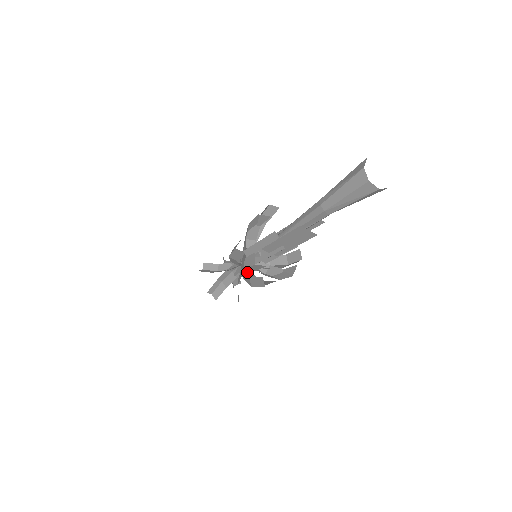
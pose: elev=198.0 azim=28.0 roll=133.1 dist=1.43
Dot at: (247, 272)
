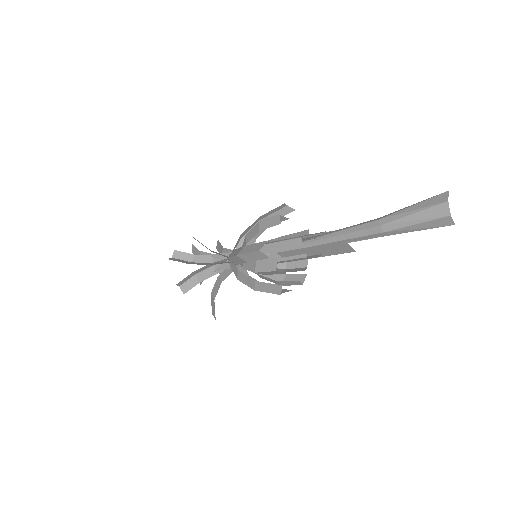
Dot at: (240, 271)
